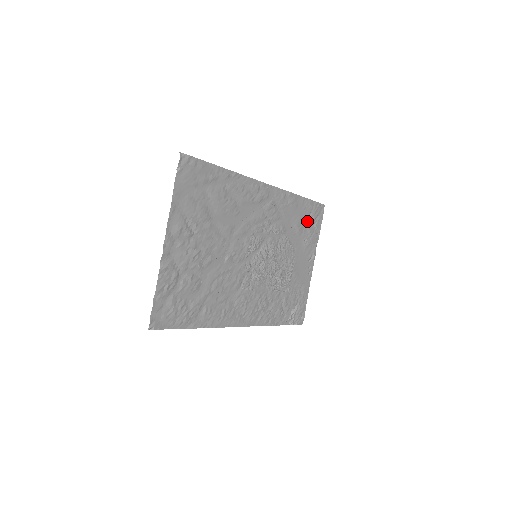
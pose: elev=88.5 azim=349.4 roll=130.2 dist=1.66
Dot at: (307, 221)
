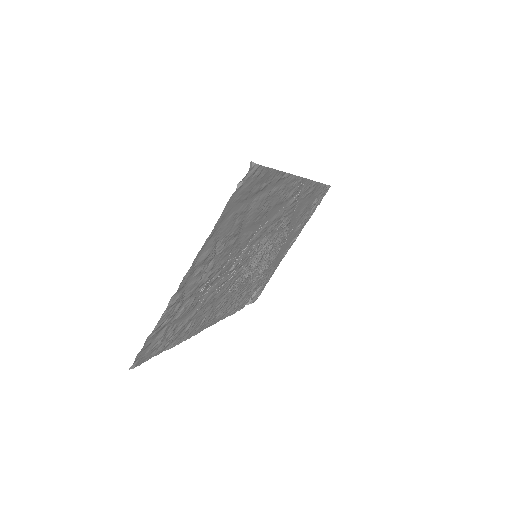
Dot at: (310, 206)
